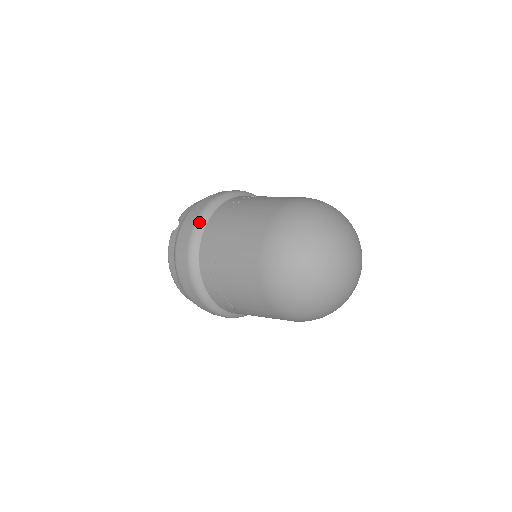
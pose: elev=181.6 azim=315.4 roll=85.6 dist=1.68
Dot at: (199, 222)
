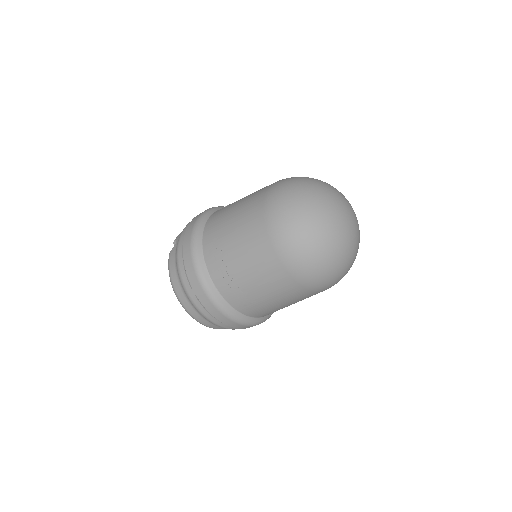
Dot at: (197, 226)
